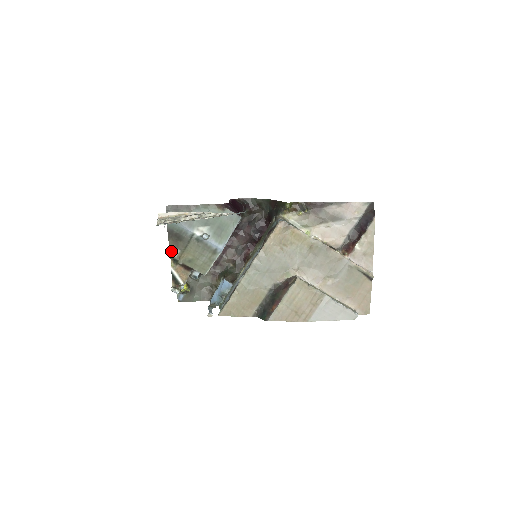
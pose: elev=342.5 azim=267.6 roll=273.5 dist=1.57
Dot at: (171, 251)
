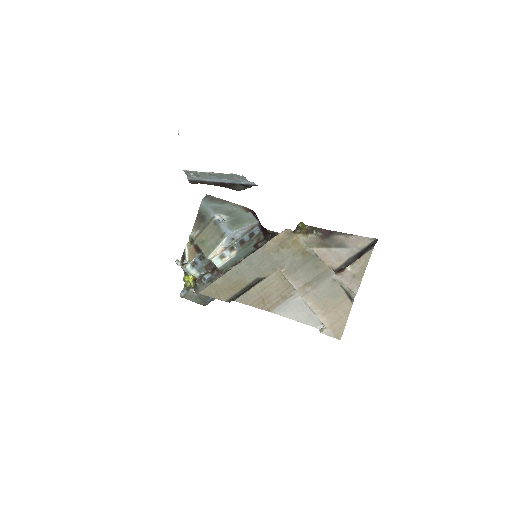
Dot at: (193, 231)
